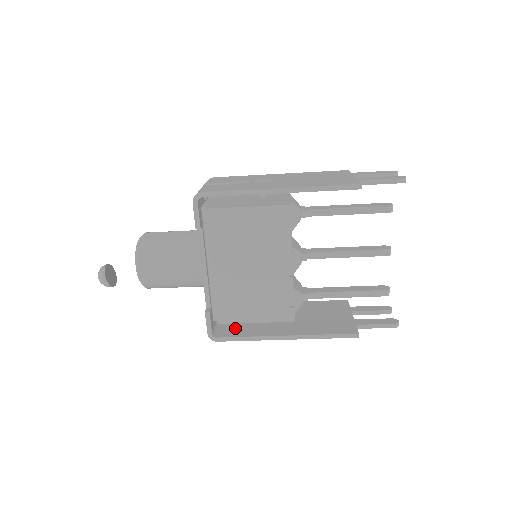
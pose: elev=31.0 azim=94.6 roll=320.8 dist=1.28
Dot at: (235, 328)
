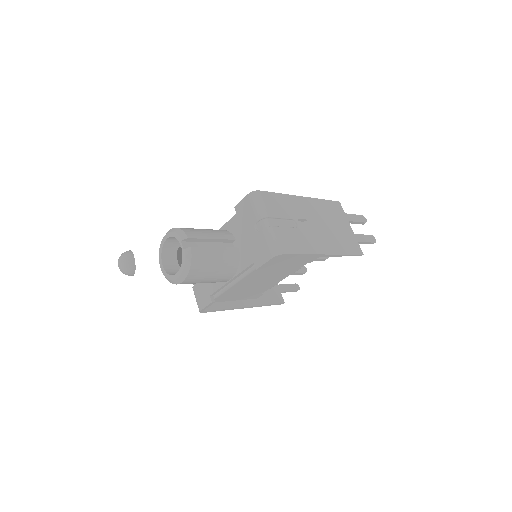
Dot at: occluded
